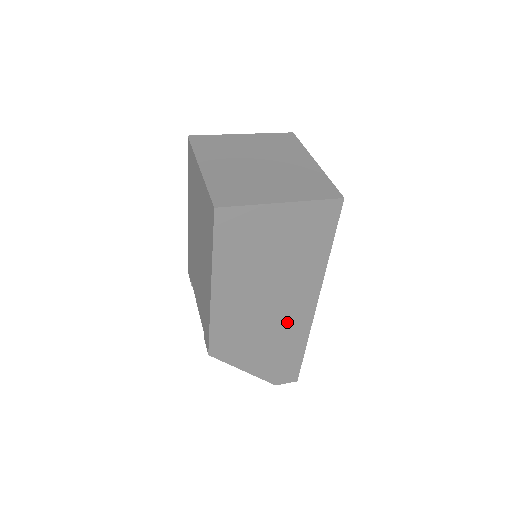
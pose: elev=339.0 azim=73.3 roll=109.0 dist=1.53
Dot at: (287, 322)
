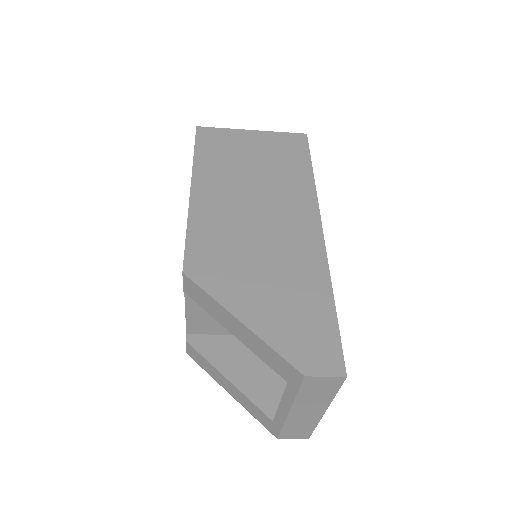
Dot at: (289, 244)
